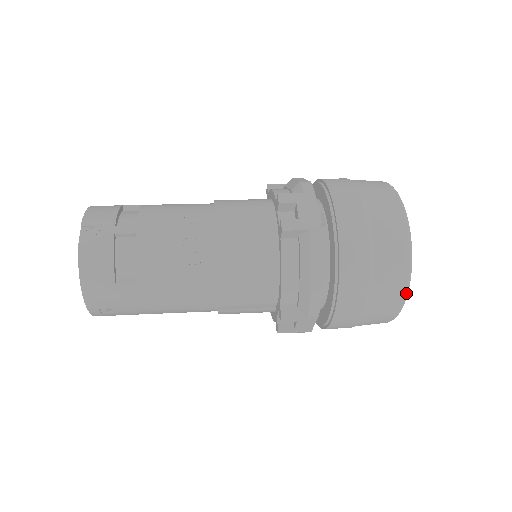
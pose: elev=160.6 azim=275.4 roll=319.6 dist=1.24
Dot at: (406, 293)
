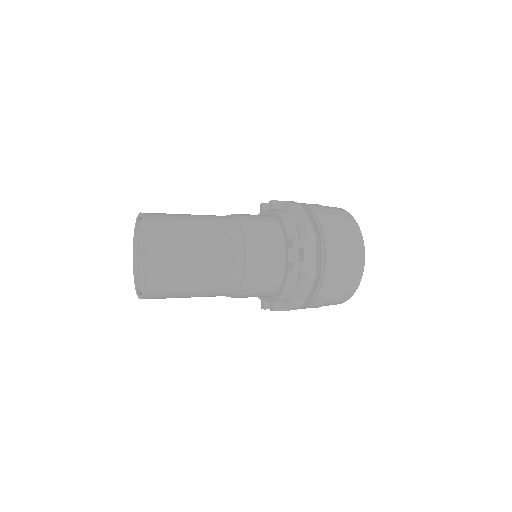
Dot at: occluded
